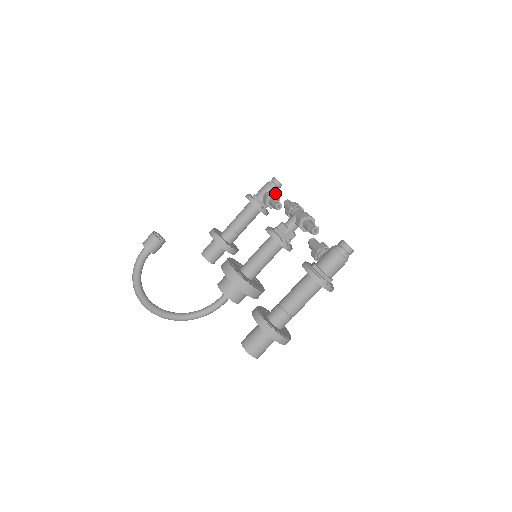
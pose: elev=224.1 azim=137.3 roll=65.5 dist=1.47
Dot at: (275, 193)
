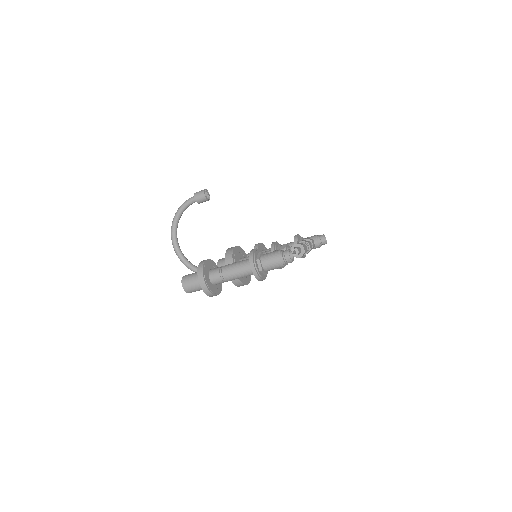
Dot at: (316, 244)
